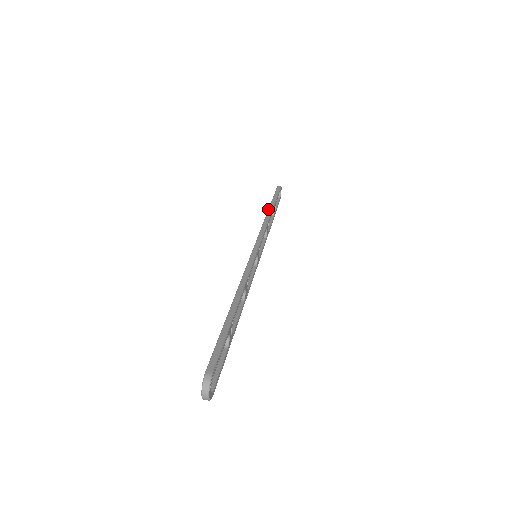
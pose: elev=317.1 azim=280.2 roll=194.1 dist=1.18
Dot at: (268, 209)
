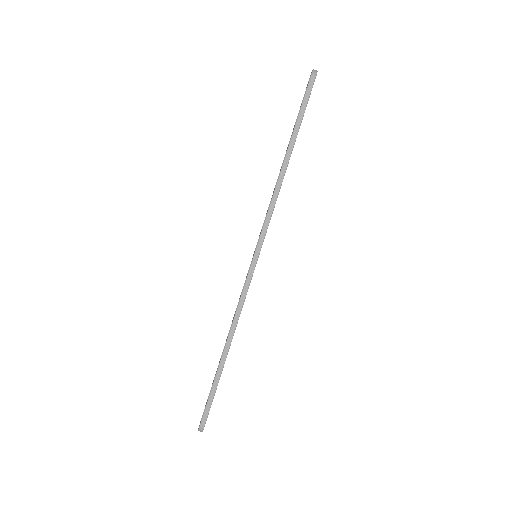
Dot at: (284, 159)
